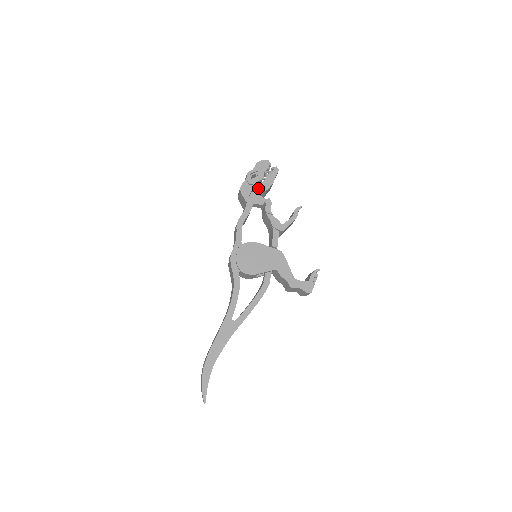
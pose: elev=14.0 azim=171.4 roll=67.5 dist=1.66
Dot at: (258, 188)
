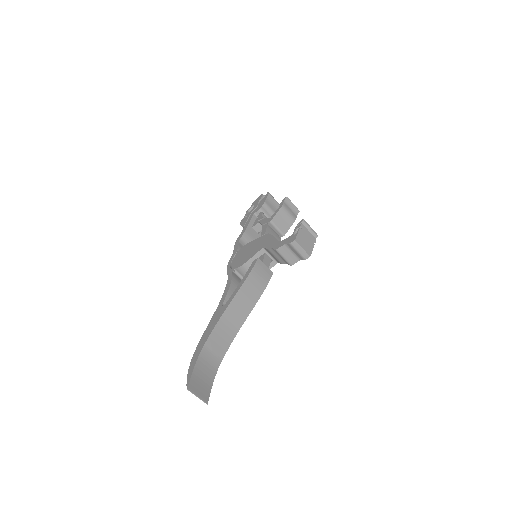
Dot at: (253, 213)
